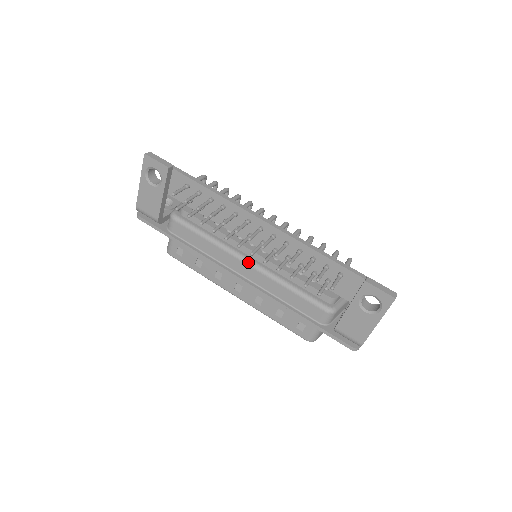
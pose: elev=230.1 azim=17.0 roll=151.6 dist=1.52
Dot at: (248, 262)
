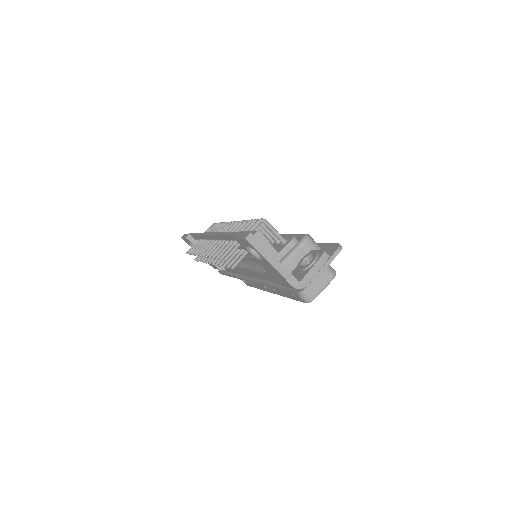
Dot at: (241, 266)
